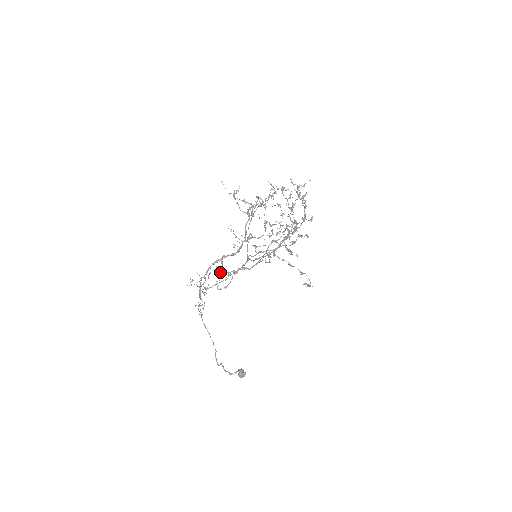
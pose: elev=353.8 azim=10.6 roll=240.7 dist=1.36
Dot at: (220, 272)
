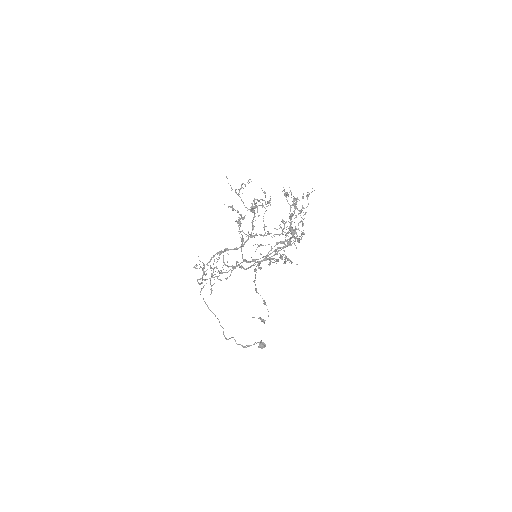
Dot at: (213, 268)
